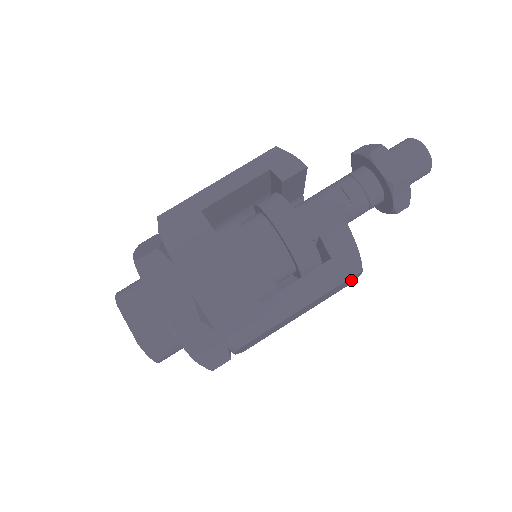
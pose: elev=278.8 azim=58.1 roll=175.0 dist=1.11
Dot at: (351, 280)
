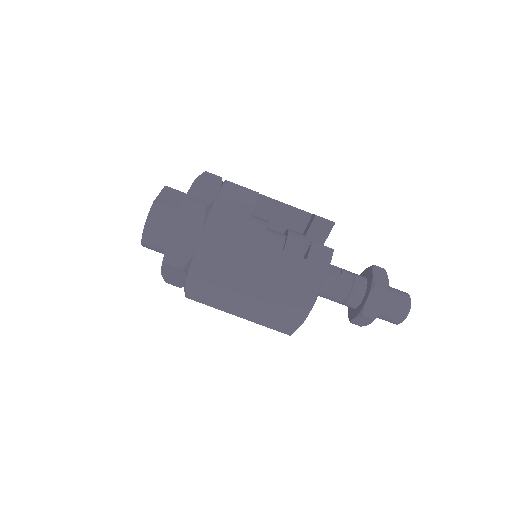
Dot at: (301, 308)
